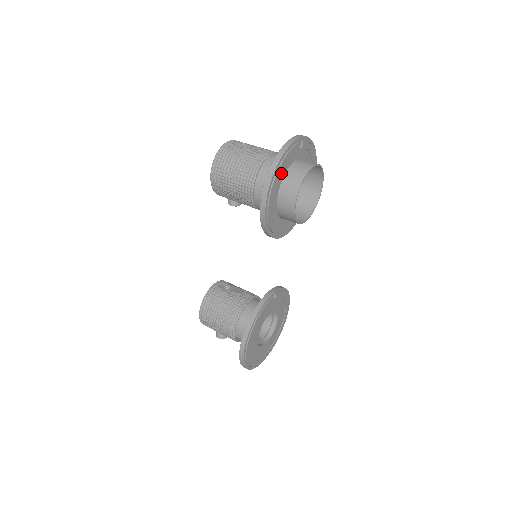
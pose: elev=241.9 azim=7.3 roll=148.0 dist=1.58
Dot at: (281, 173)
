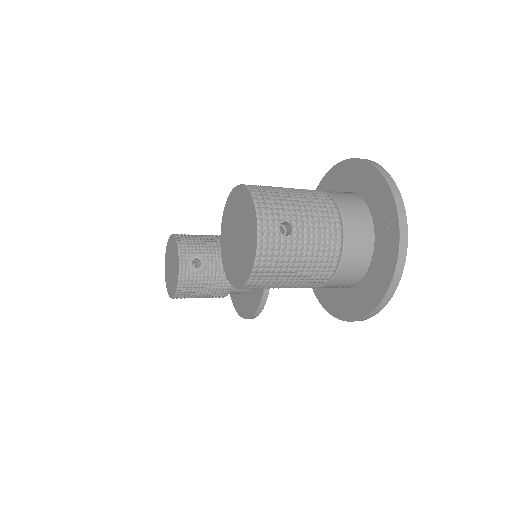
Dot at: occluded
